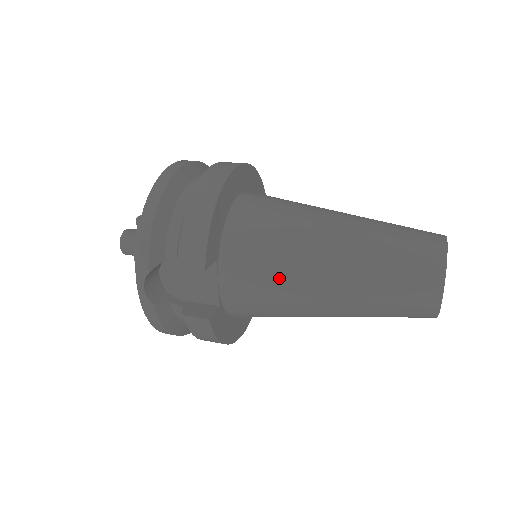
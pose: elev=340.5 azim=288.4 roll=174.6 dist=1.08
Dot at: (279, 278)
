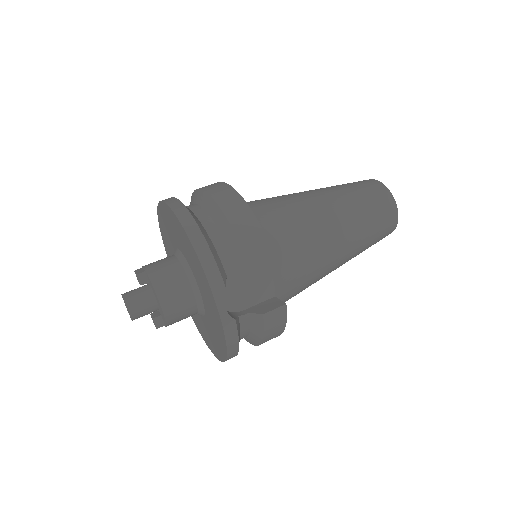
Dot at: (310, 247)
